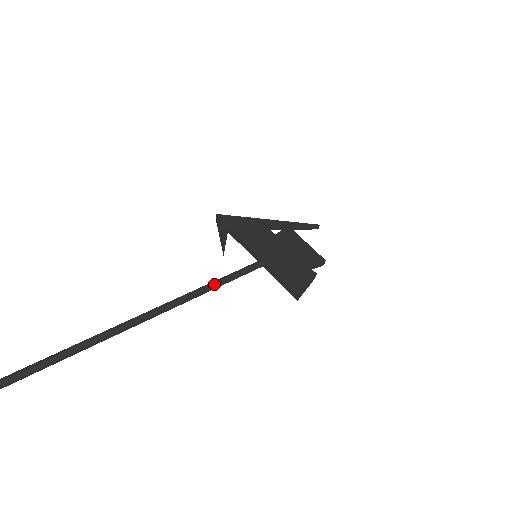
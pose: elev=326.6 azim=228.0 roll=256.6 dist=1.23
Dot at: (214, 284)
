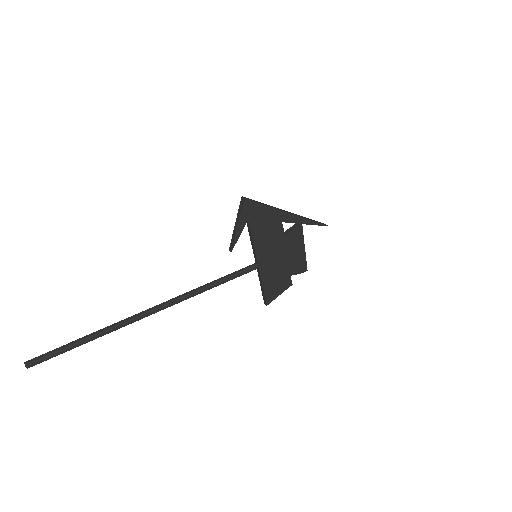
Dot at: (208, 289)
